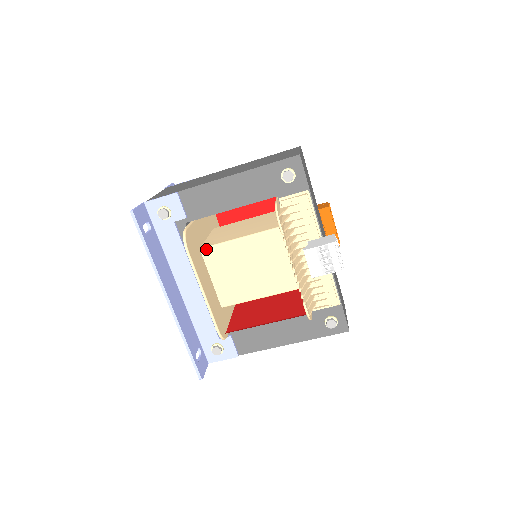
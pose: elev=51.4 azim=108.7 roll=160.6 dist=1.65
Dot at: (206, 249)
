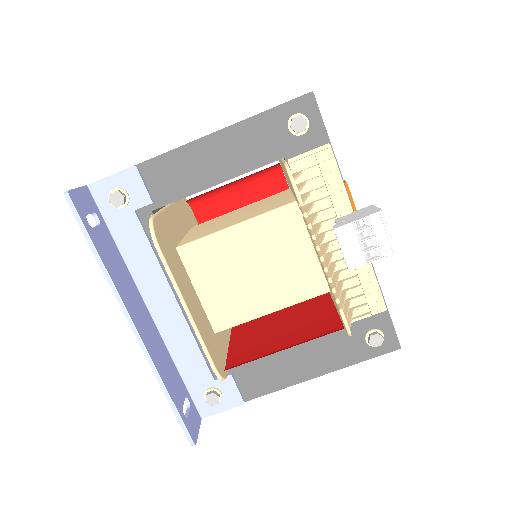
Dot at: (185, 247)
